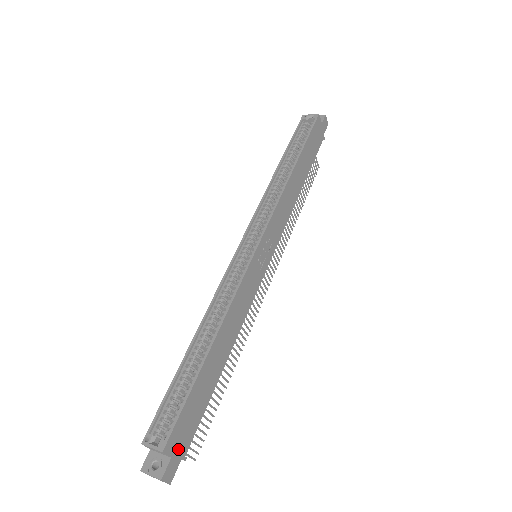
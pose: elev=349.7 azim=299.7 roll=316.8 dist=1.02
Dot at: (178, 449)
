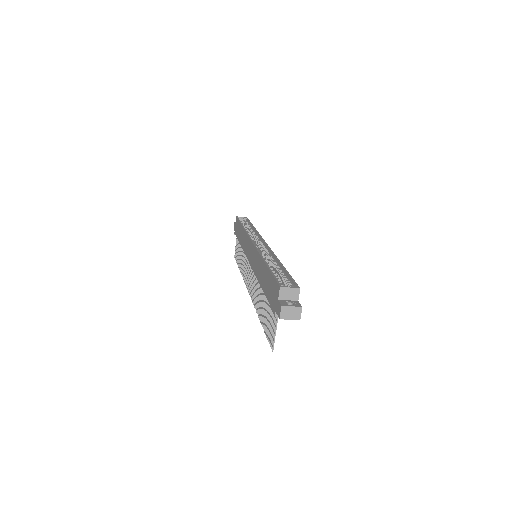
Dot at: occluded
